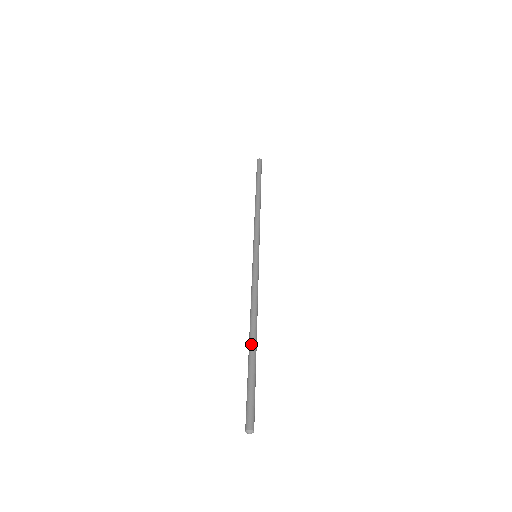
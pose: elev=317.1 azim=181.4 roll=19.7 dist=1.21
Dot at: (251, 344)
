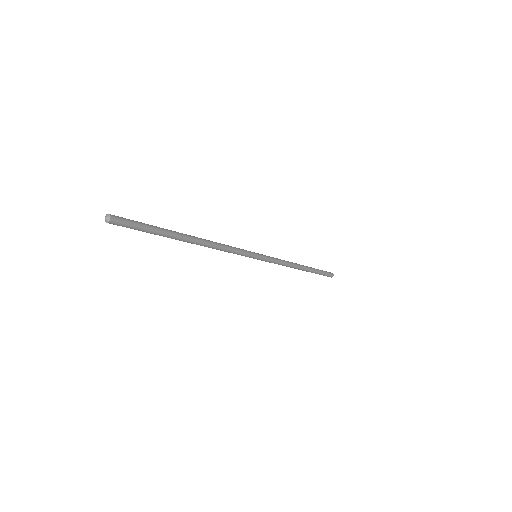
Dot at: (180, 233)
